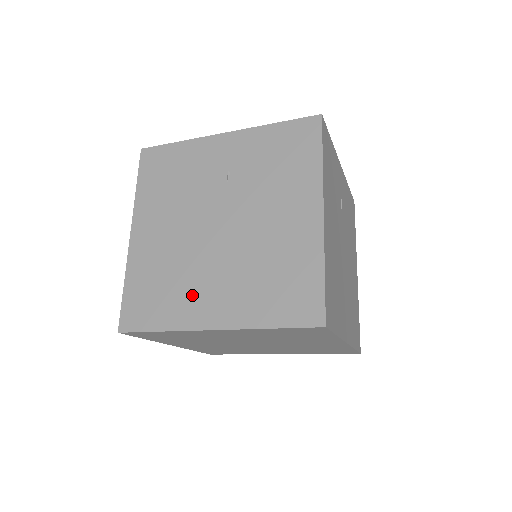
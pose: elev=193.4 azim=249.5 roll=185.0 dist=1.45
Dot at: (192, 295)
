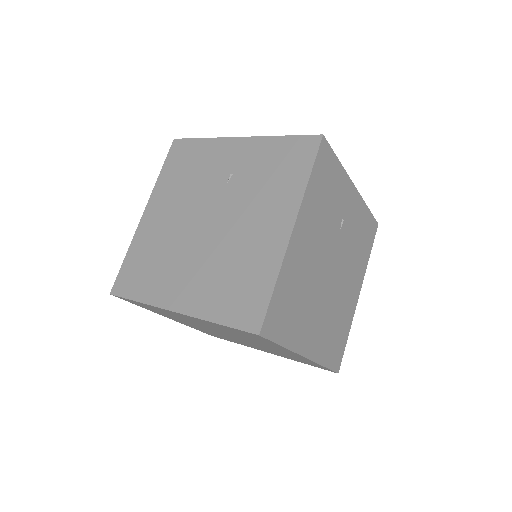
Dot at: (170, 277)
